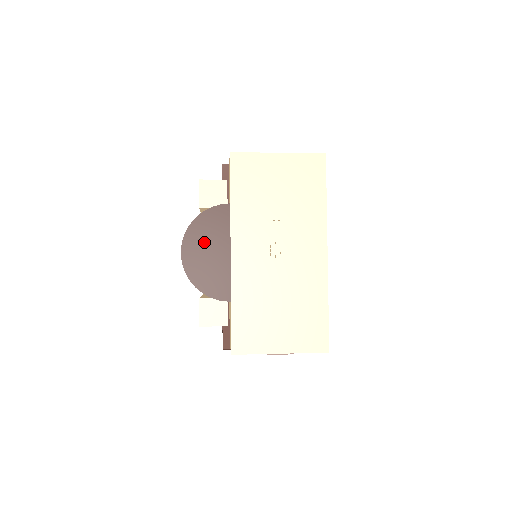
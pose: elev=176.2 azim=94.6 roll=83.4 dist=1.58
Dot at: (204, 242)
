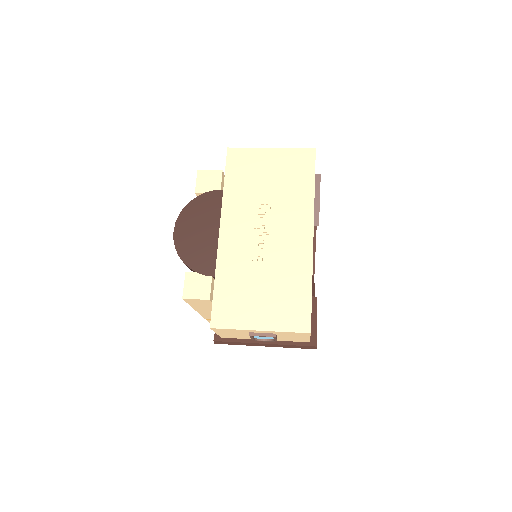
Dot at: (196, 222)
